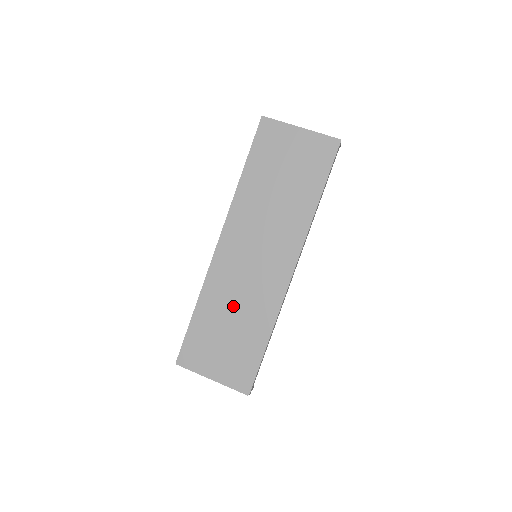
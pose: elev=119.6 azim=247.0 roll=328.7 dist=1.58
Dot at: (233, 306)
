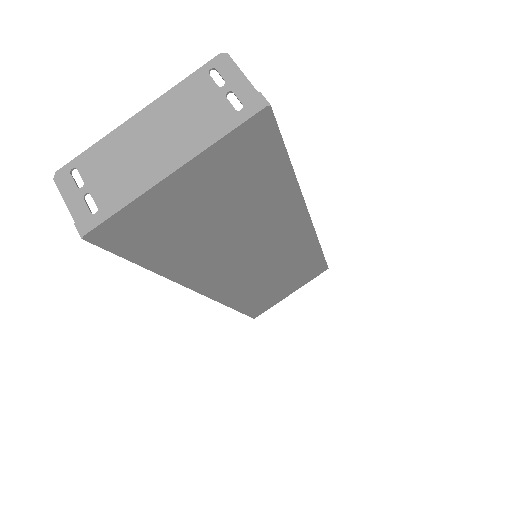
Dot at: (270, 280)
